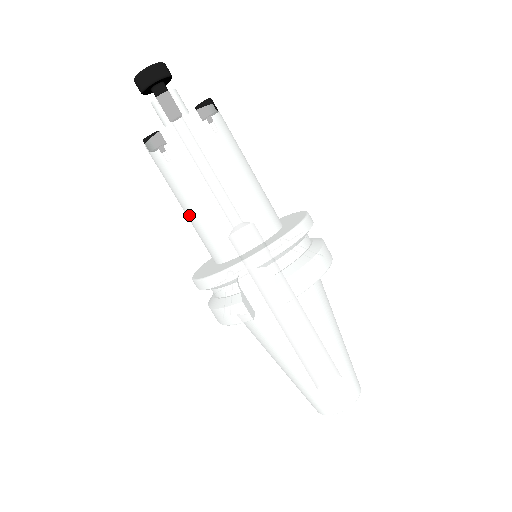
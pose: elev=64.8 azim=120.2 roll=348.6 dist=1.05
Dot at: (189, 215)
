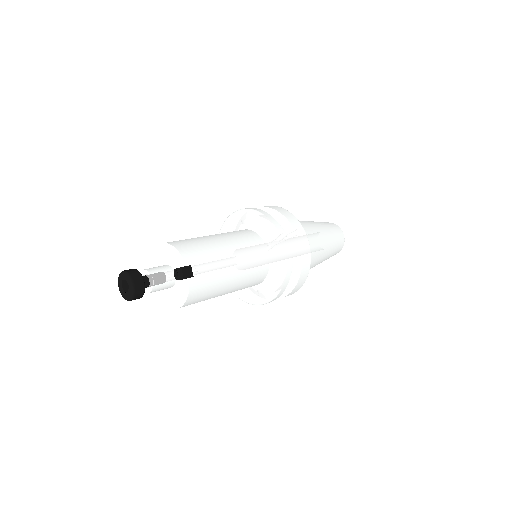
Dot at: occluded
